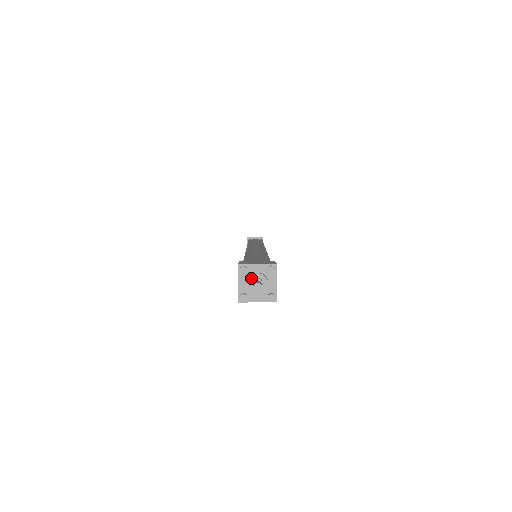
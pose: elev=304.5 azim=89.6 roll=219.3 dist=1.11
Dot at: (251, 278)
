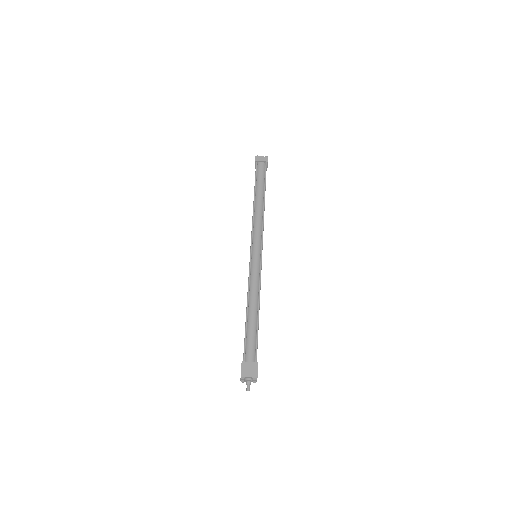
Dot at: (246, 381)
